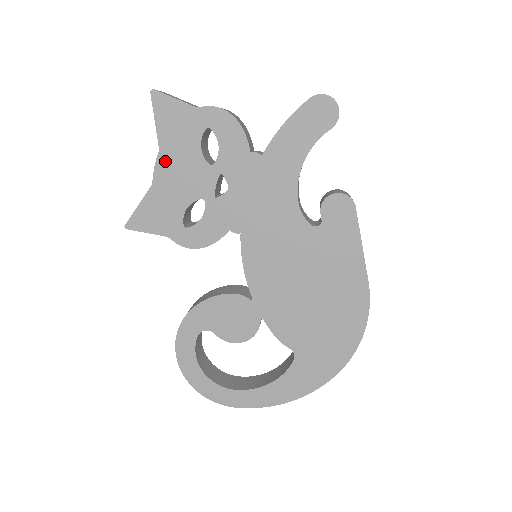
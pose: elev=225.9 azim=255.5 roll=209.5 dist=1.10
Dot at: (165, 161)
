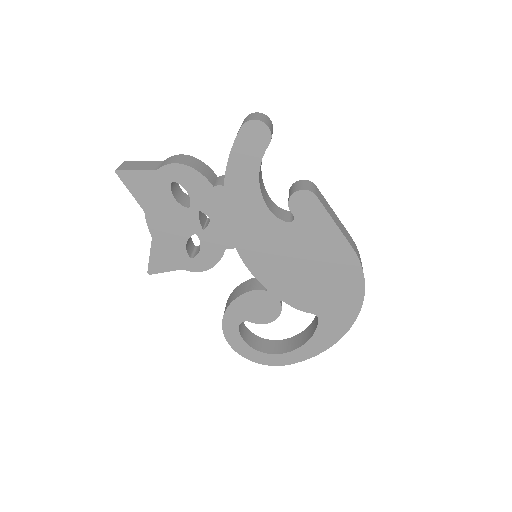
Dot at: (153, 218)
